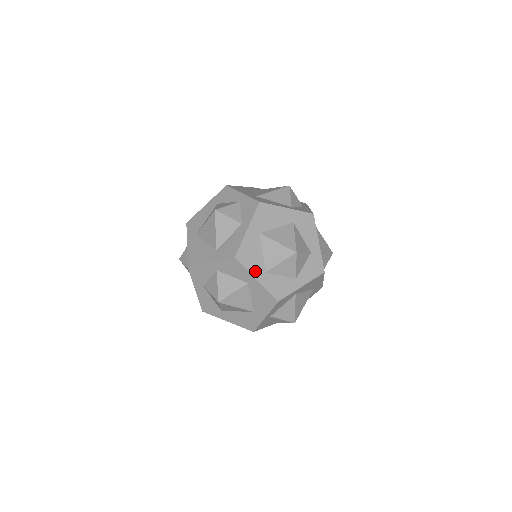
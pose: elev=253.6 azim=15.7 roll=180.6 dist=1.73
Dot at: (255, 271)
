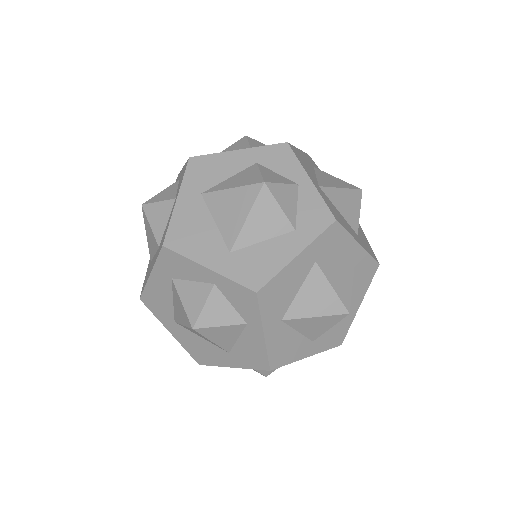
Dot at: (301, 354)
